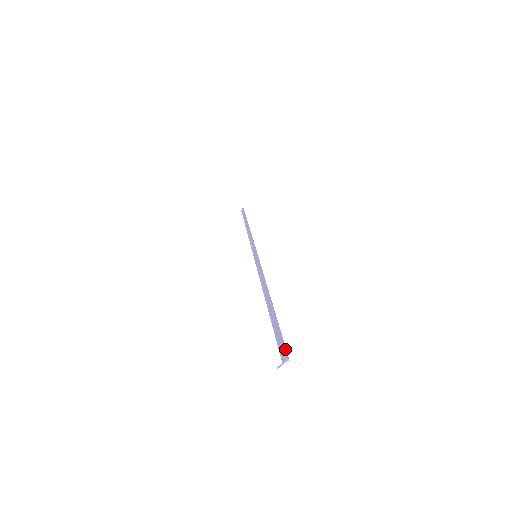
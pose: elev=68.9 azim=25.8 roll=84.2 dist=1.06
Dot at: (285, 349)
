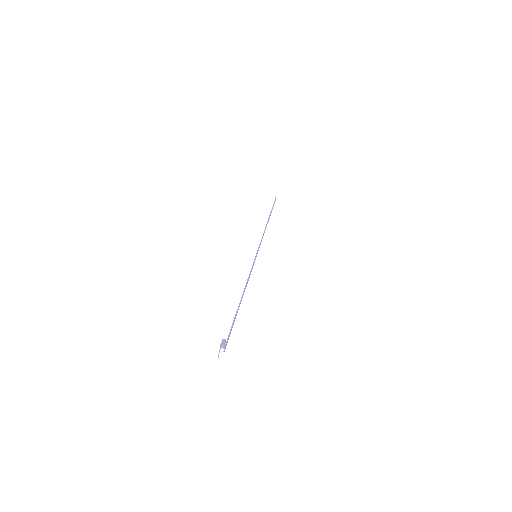
Dot at: (224, 343)
